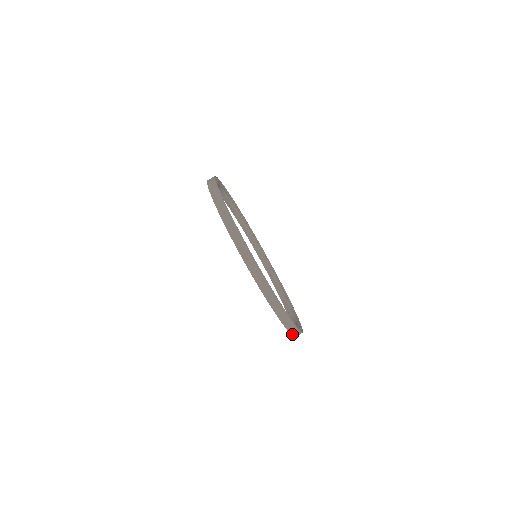
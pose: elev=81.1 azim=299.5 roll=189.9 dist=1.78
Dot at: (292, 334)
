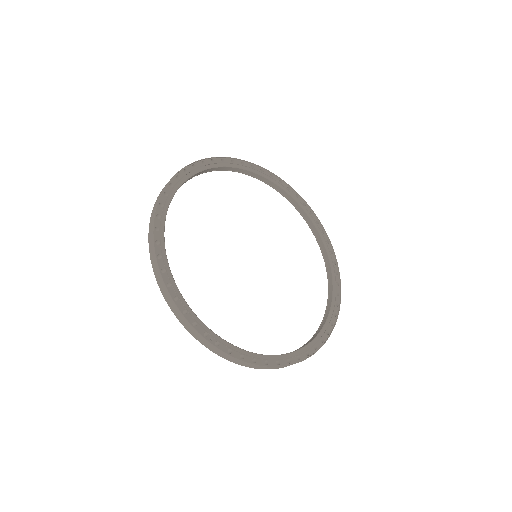
Dot at: occluded
